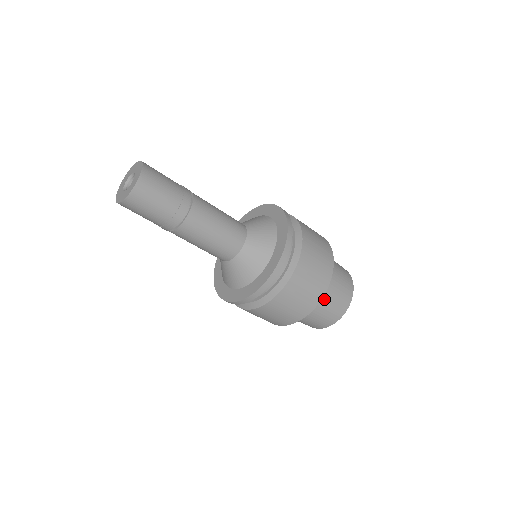
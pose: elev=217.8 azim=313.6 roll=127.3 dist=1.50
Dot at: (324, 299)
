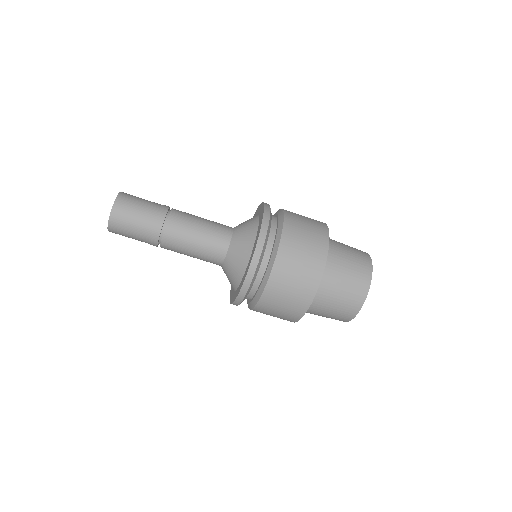
Dot at: (338, 257)
